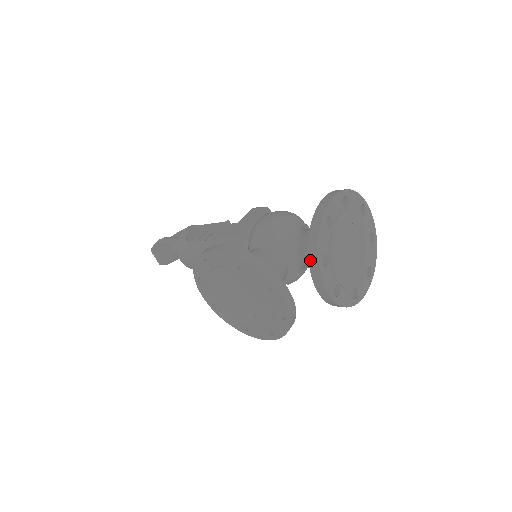
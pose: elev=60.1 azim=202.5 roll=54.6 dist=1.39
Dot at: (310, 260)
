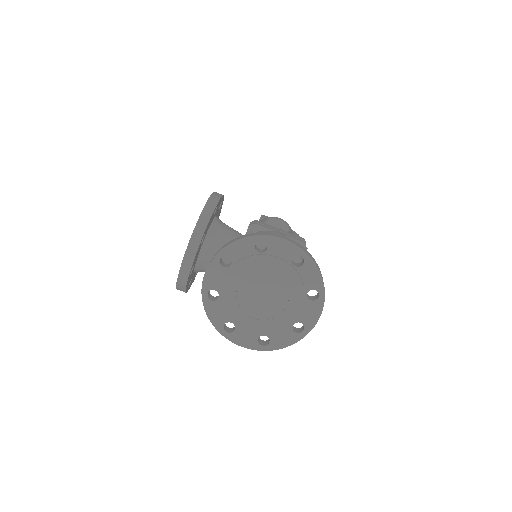
Dot at: occluded
